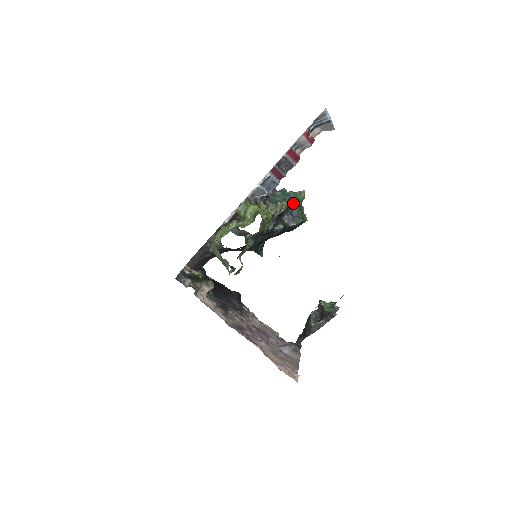
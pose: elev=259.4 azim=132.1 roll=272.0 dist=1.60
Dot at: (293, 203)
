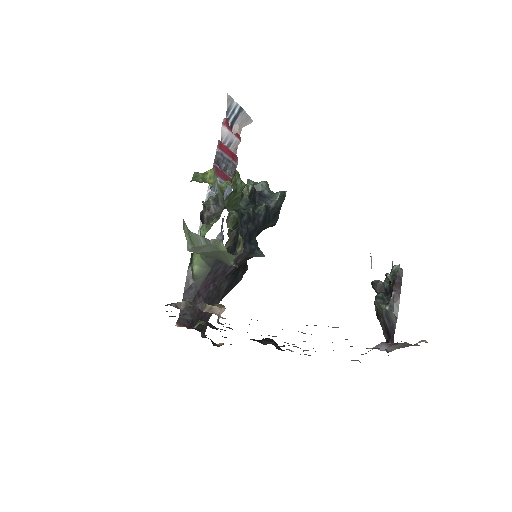
Dot at: (259, 188)
